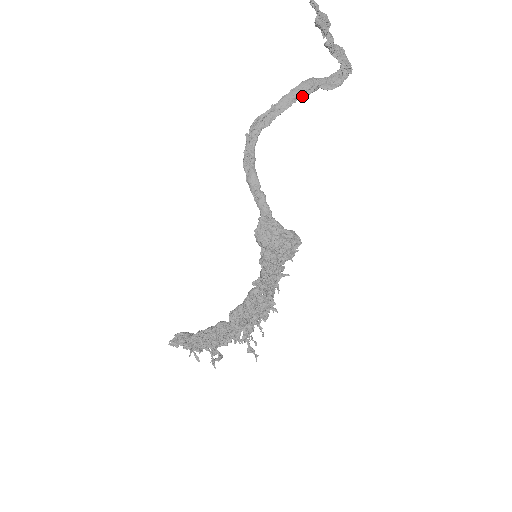
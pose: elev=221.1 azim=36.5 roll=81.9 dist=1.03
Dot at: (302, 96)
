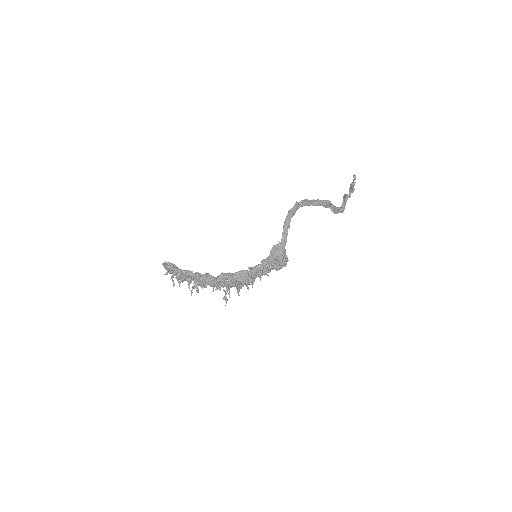
Dot at: (324, 206)
